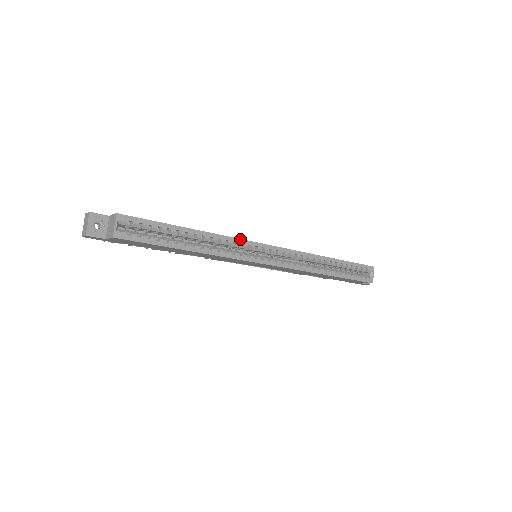
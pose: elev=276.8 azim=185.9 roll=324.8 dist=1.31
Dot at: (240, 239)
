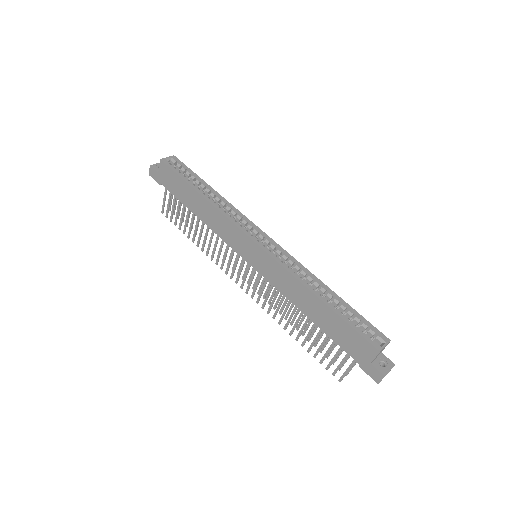
Dot at: (244, 215)
